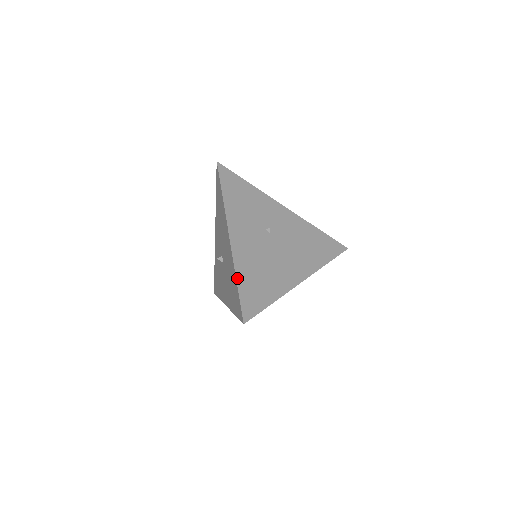
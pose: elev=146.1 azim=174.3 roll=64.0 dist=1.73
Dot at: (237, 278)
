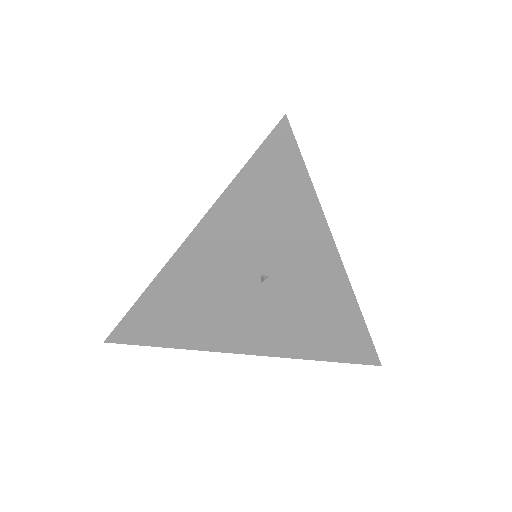
Dot at: (140, 300)
